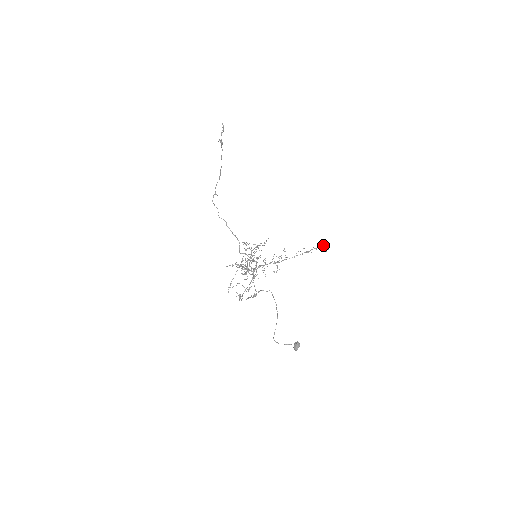
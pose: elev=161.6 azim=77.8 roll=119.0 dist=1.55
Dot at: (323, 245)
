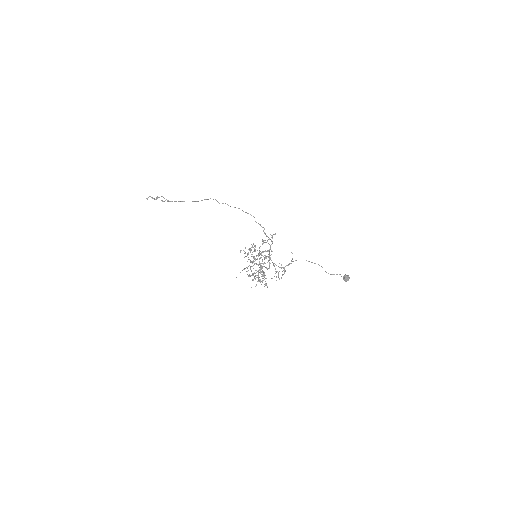
Dot at: (262, 278)
